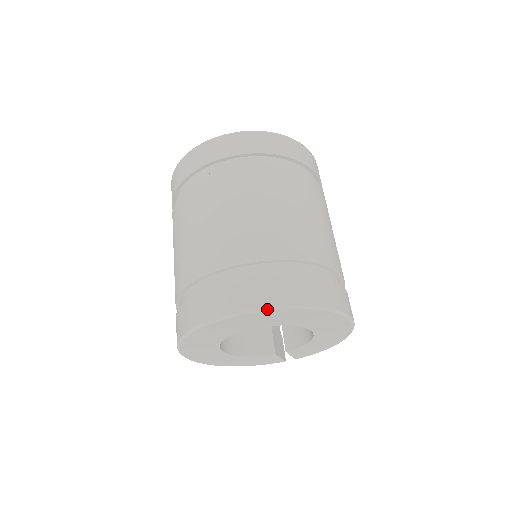
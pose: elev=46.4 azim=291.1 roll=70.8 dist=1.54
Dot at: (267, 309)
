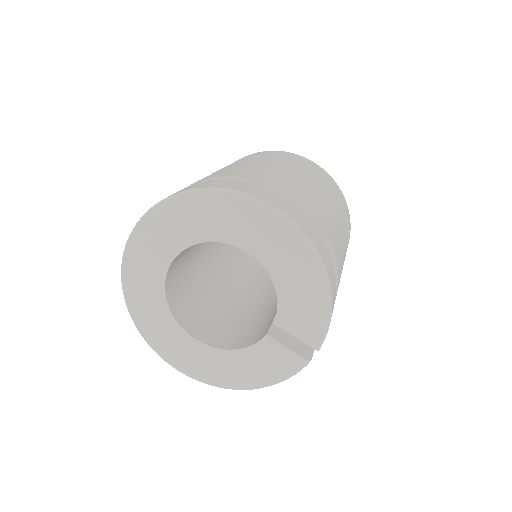
Dot at: (145, 215)
